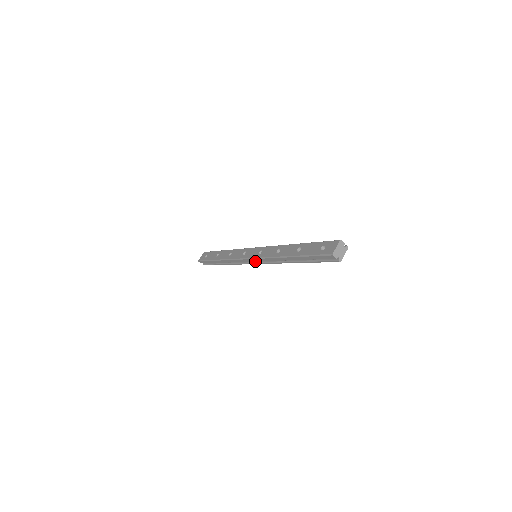
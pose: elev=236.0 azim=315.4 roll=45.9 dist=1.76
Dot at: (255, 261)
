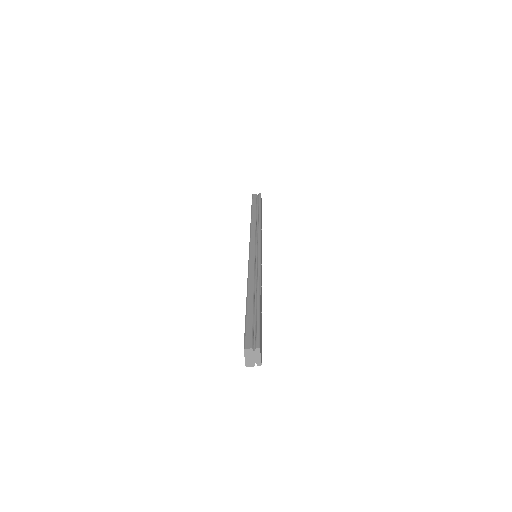
Dot at: occluded
